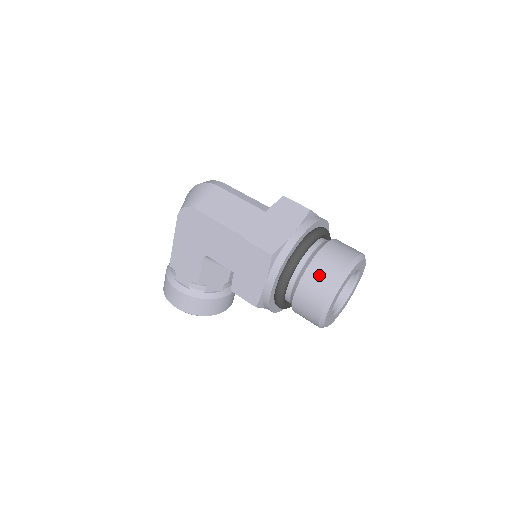
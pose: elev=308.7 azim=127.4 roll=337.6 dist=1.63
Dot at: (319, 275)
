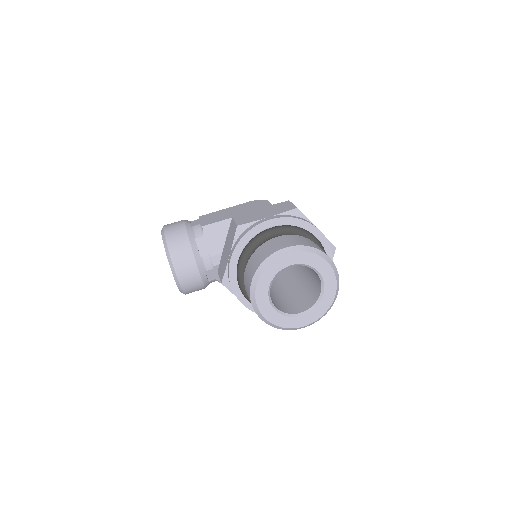
Dot at: (308, 241)
